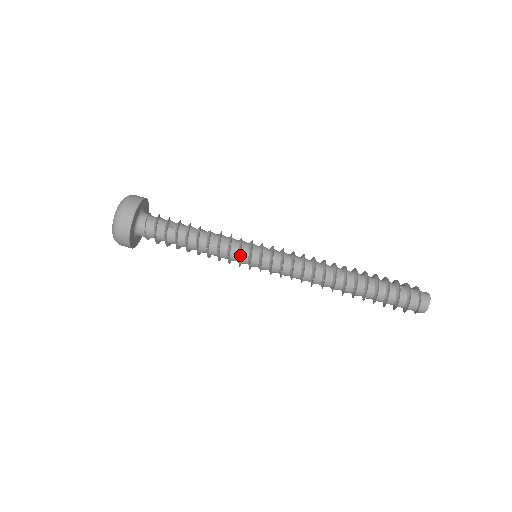
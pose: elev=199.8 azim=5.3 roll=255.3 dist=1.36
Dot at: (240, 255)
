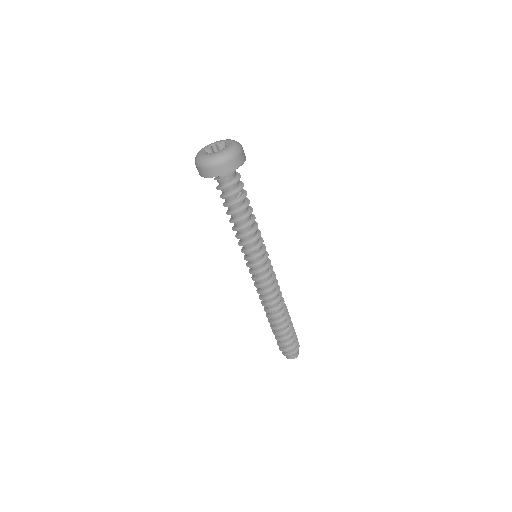
Dot at: (249, 252)
